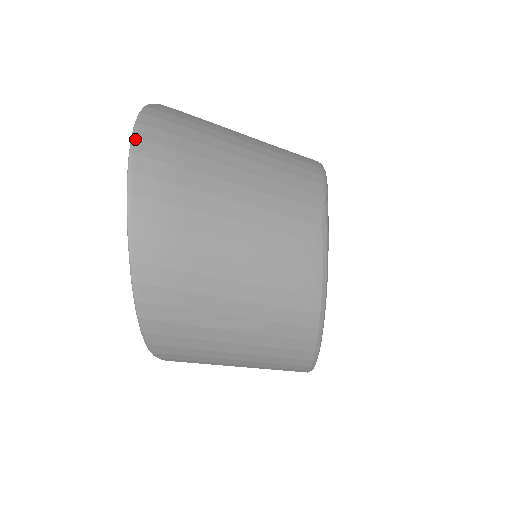
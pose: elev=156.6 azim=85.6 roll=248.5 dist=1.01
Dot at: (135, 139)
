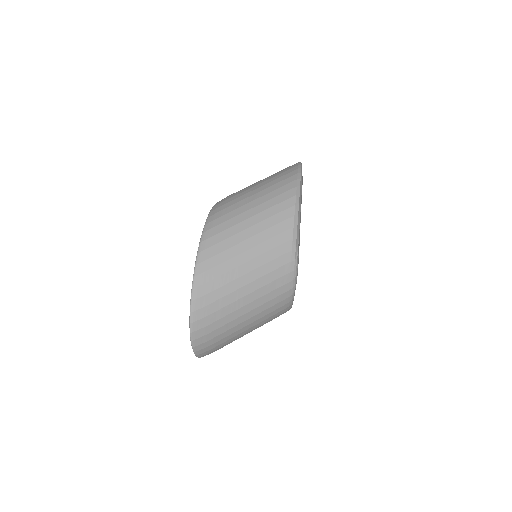
Dot at: (195, 352)
